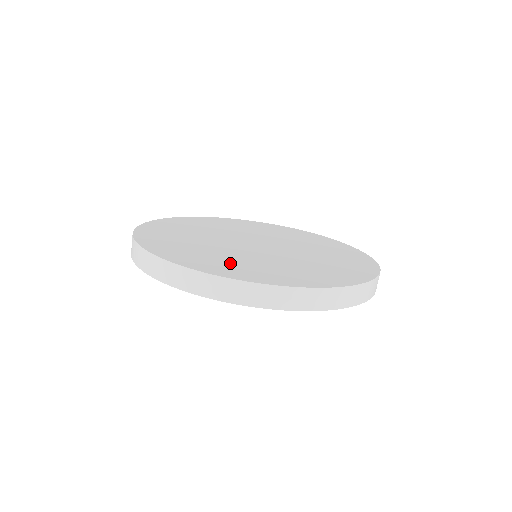
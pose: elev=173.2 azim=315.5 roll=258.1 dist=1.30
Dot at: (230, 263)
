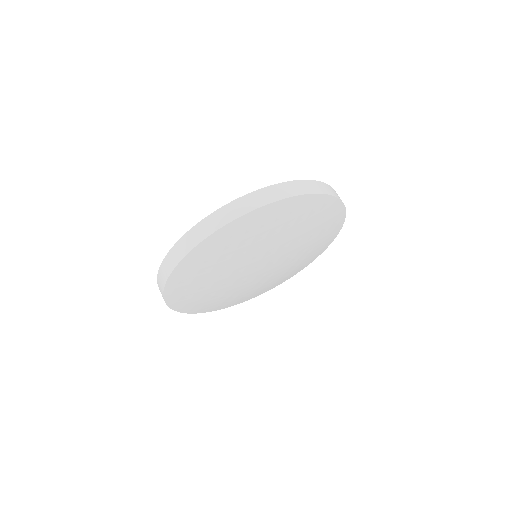
Dot at: occluded
